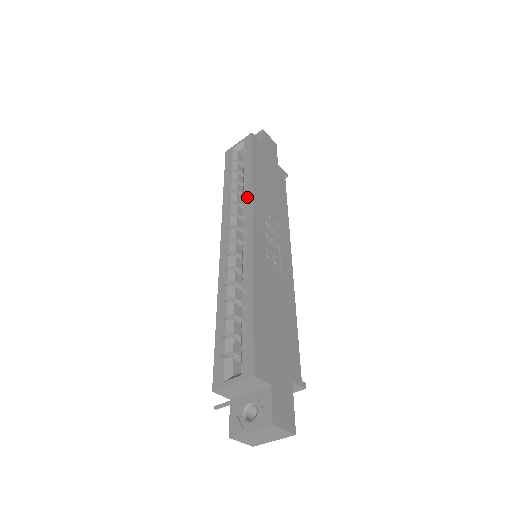
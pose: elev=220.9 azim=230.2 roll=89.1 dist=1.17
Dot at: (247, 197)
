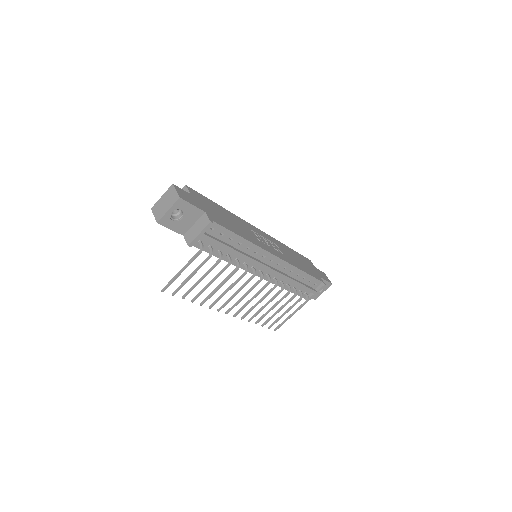
Dot at: occluded
